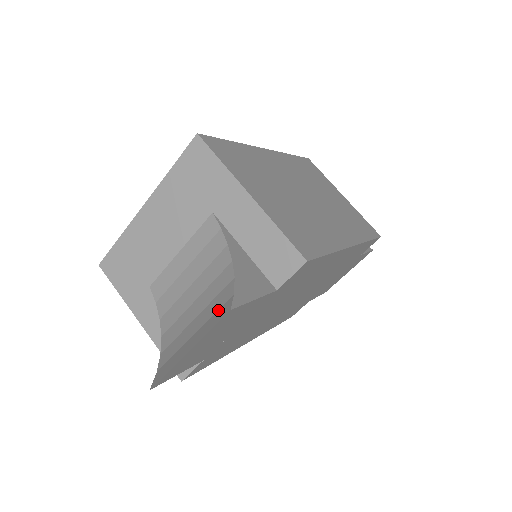
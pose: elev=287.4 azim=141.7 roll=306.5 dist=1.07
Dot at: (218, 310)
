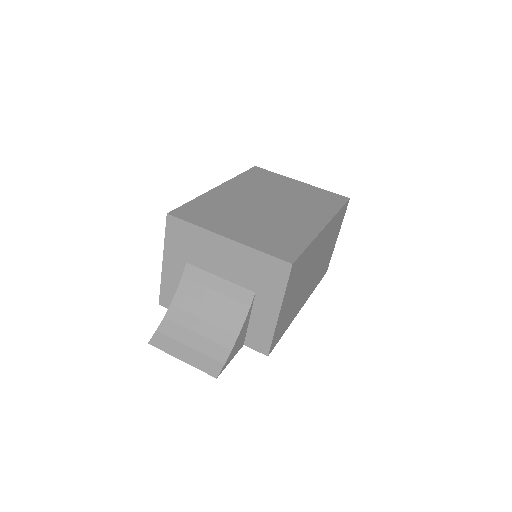
Dot at: (211, 359)
